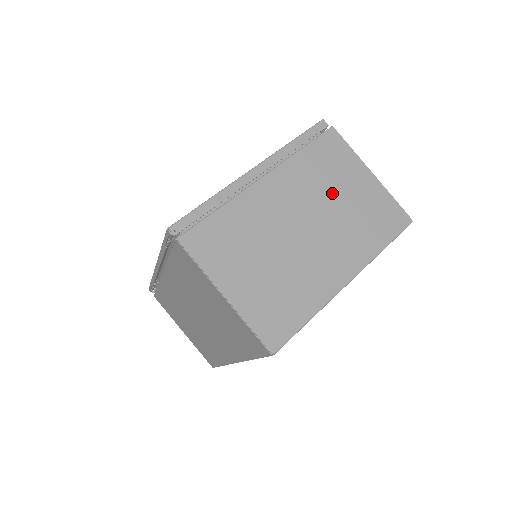
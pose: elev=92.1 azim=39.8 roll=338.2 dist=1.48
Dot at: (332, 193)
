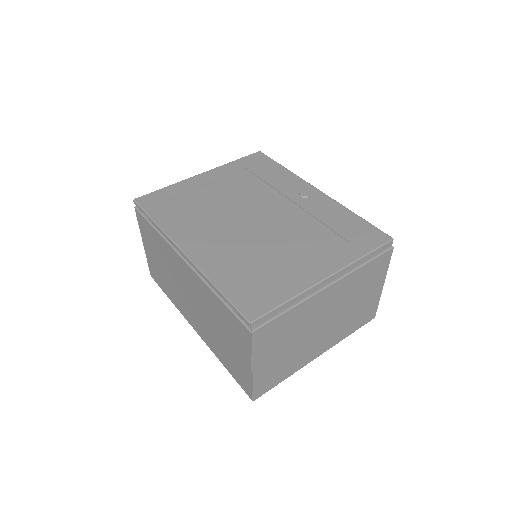
Dot at: (355, 299)
